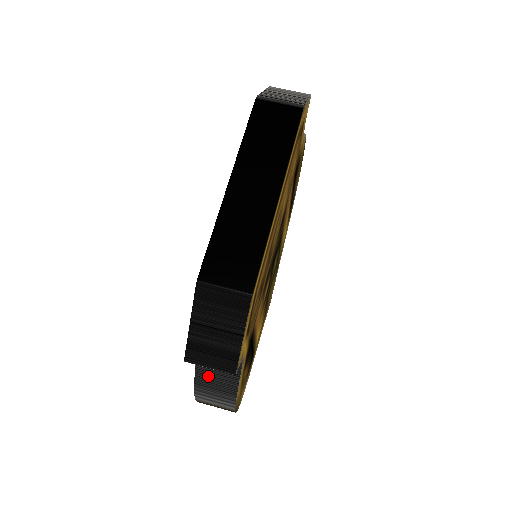
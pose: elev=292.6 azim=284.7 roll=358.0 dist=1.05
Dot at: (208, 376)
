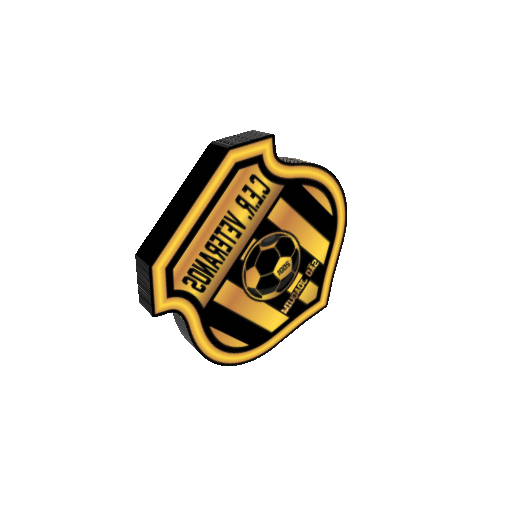
Dot at: (179, 325)
